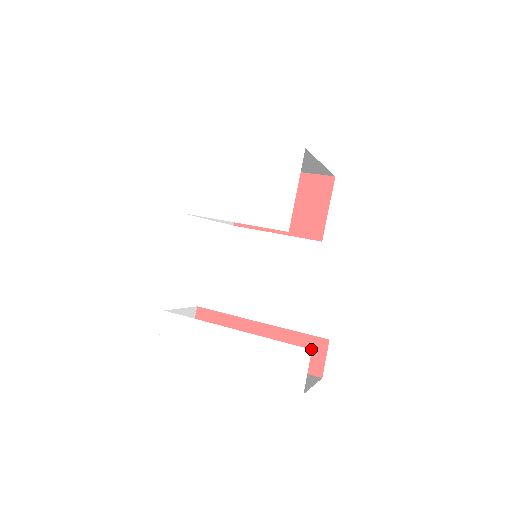
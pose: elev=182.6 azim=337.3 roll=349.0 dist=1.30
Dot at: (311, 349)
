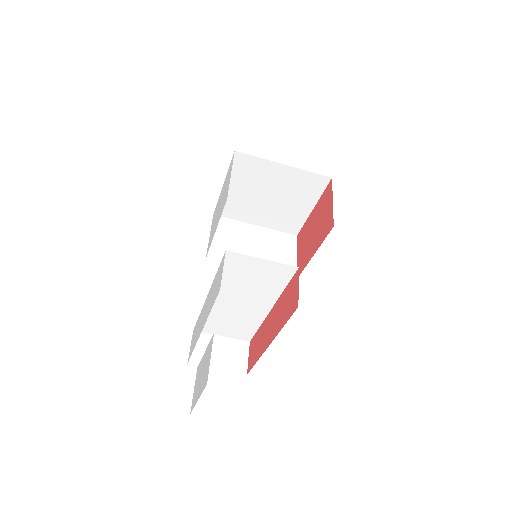
Dot at: (292, 291)
